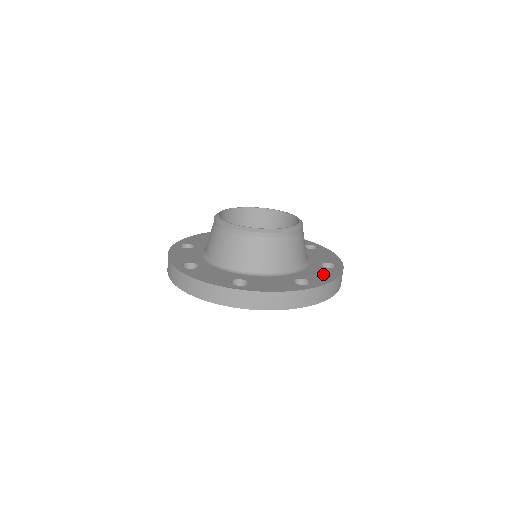
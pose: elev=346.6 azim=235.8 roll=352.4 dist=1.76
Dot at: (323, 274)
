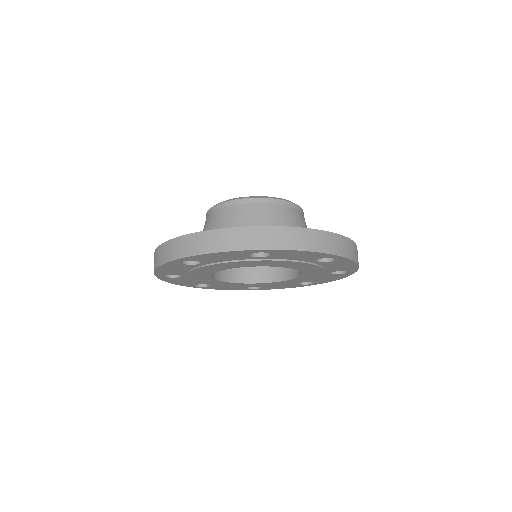
Dot at: occluded
